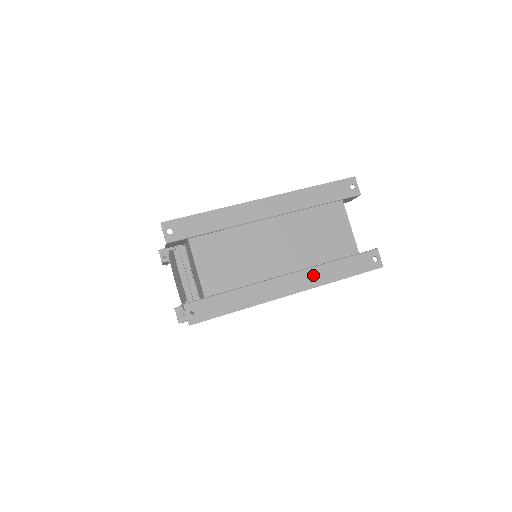
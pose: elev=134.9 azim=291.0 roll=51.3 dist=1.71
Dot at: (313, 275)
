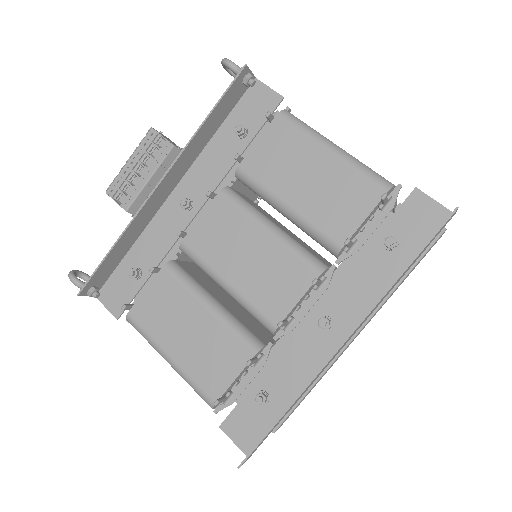
Dot at: occluded
